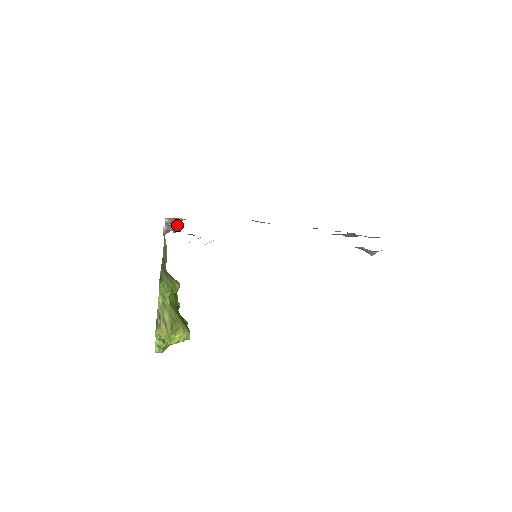
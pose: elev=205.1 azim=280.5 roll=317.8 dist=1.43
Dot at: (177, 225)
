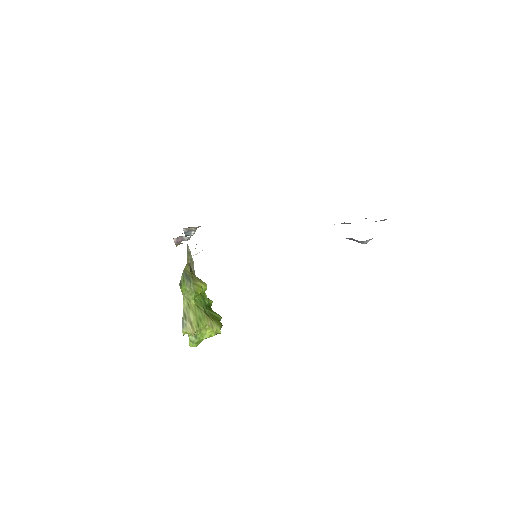
Dot at: (184, 236)
